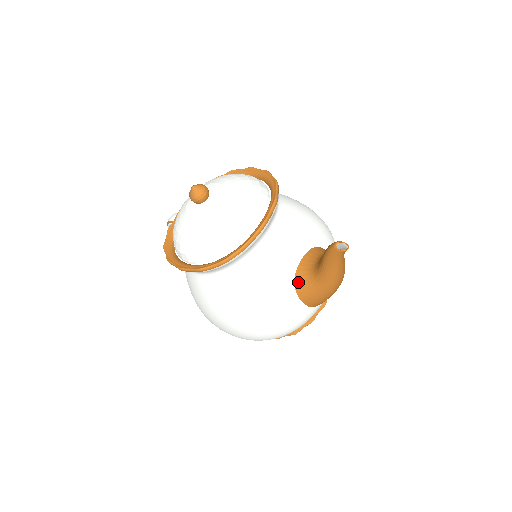
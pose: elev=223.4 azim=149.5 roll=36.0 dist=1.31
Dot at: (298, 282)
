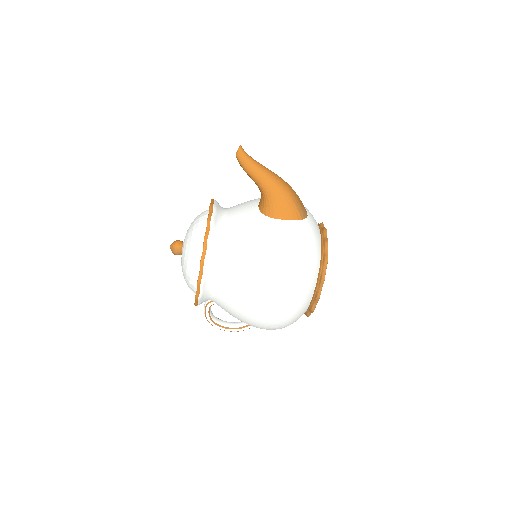
Dot at: (266, 212)
